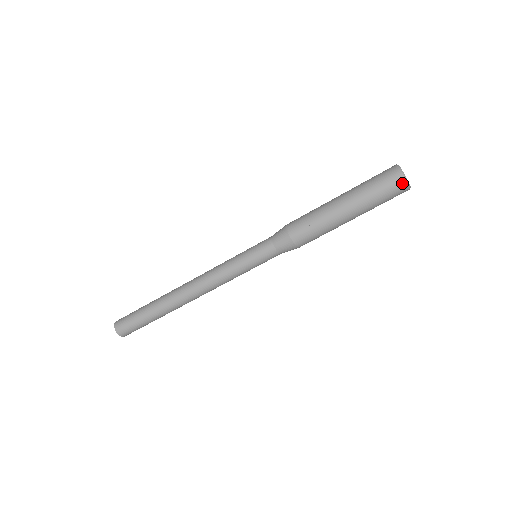
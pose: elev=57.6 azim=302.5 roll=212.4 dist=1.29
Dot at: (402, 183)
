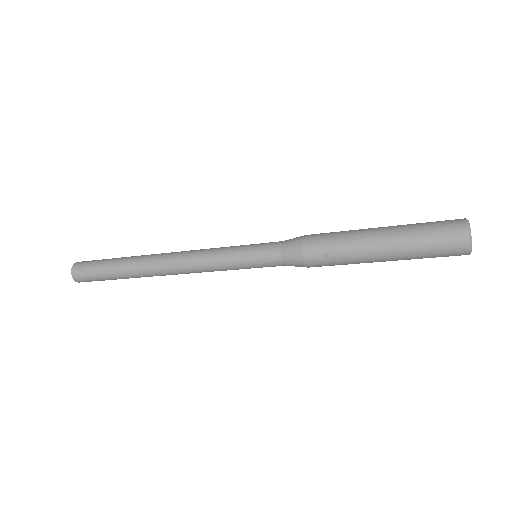
Dot at: (464, 252)
